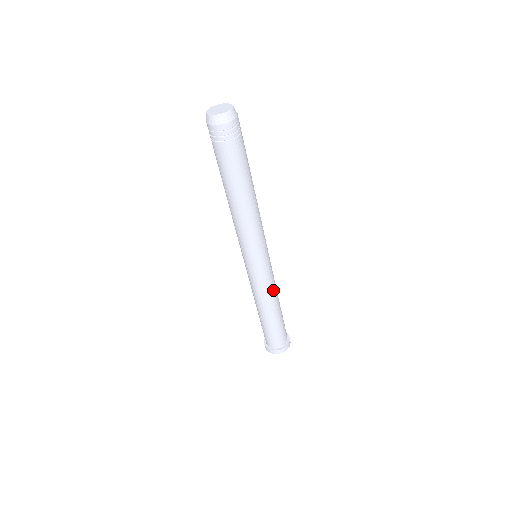
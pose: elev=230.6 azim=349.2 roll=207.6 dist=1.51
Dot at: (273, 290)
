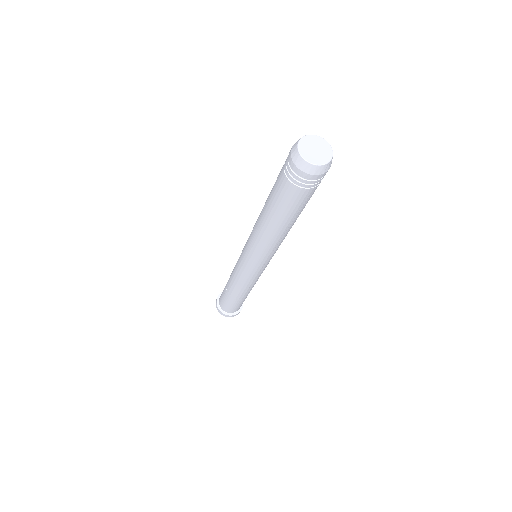
Dot at: (249, 286)
